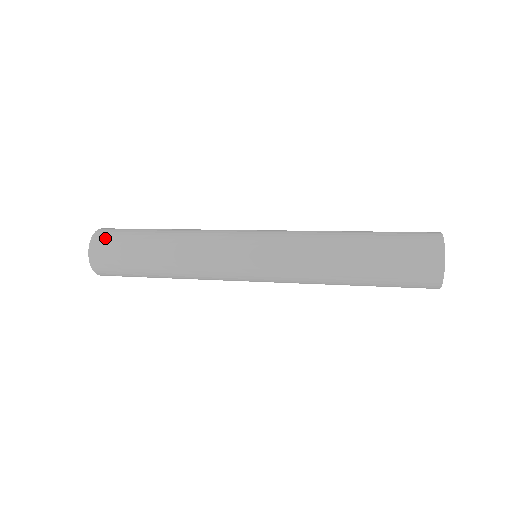
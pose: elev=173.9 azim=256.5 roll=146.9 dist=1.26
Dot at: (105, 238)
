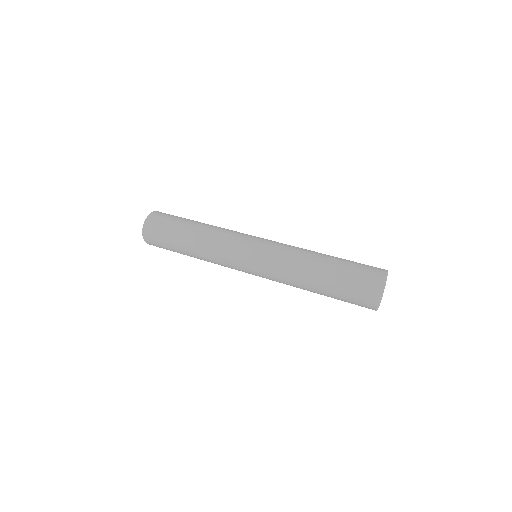
Dot at: (154, 222)
